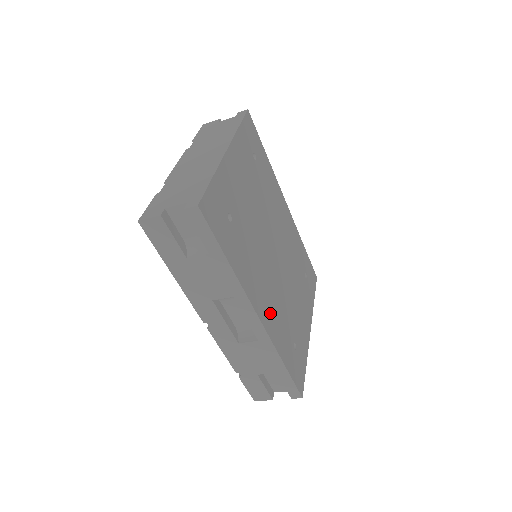
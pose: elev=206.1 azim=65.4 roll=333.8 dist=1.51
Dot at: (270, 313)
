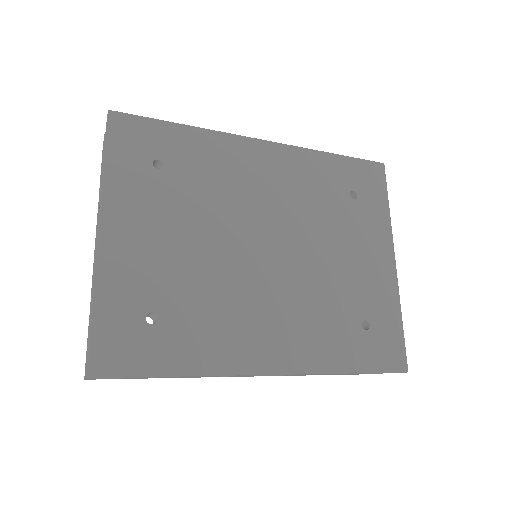
Dot at: (292, 342)
